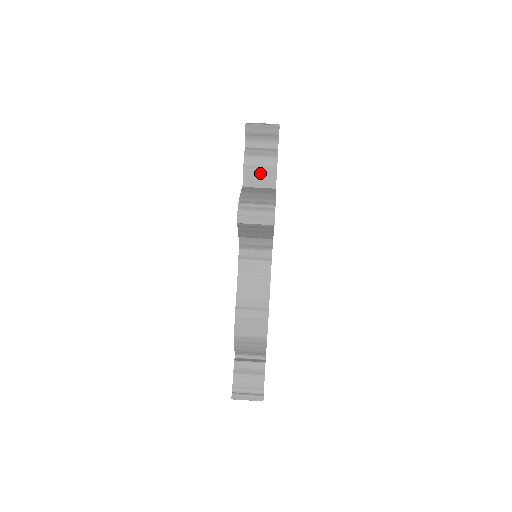
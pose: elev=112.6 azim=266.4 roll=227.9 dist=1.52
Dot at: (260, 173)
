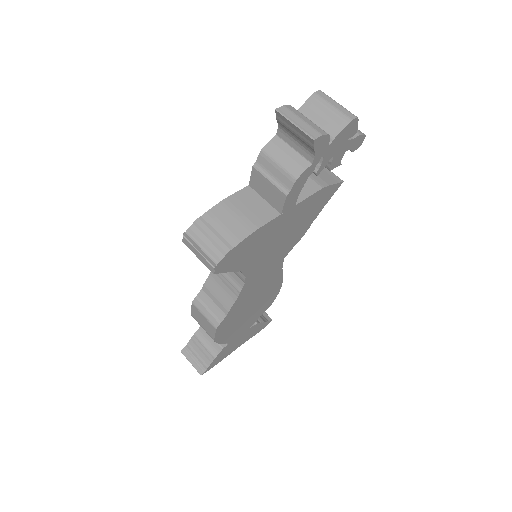
Dot at: (268, 185)
